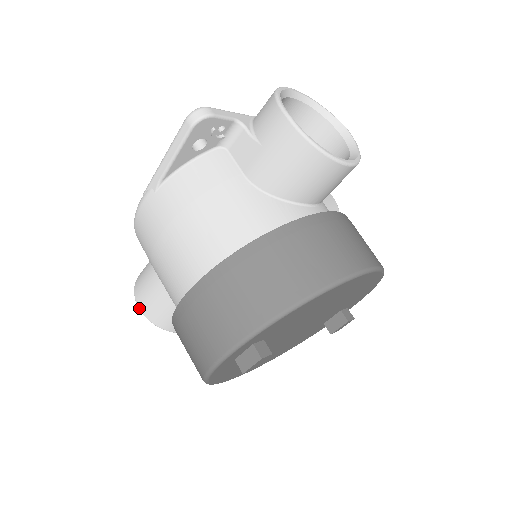
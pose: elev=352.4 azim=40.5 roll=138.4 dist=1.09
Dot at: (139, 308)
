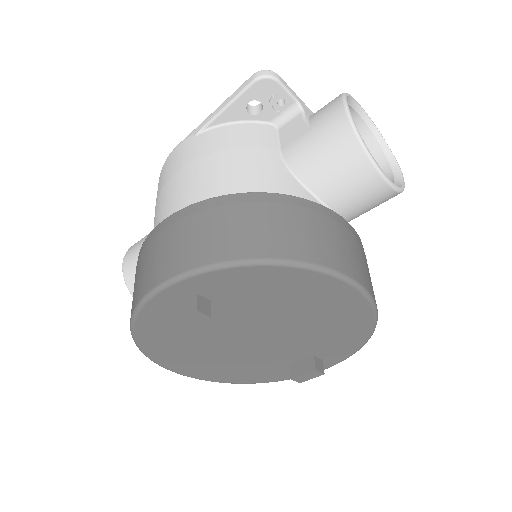
Dot at: (123, 263)
